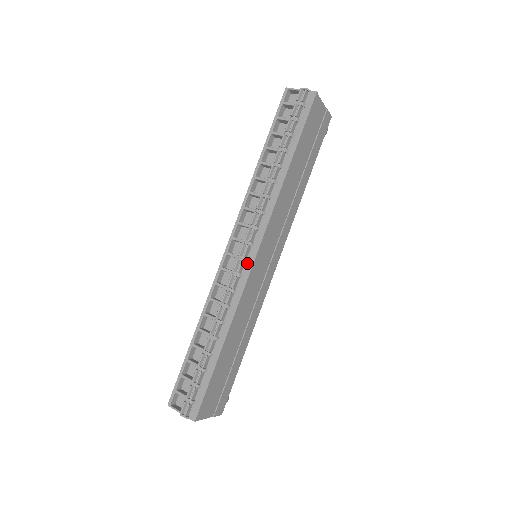
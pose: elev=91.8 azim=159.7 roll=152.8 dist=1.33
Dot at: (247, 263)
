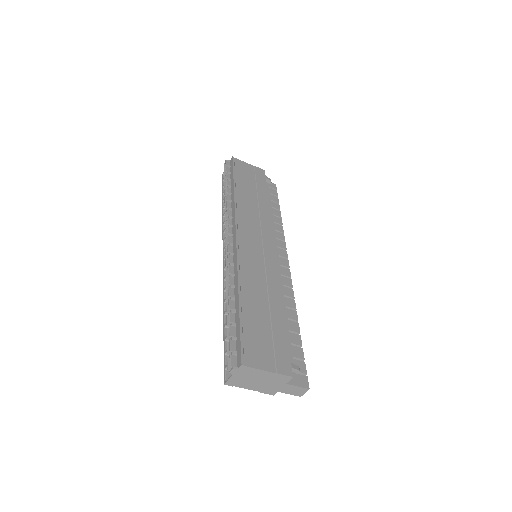
Dot at: (233, 245)
